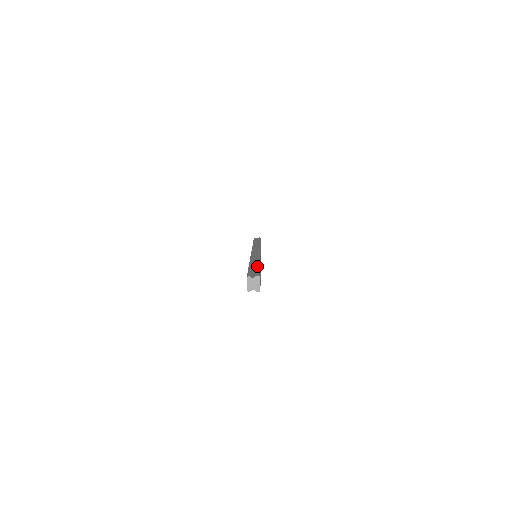
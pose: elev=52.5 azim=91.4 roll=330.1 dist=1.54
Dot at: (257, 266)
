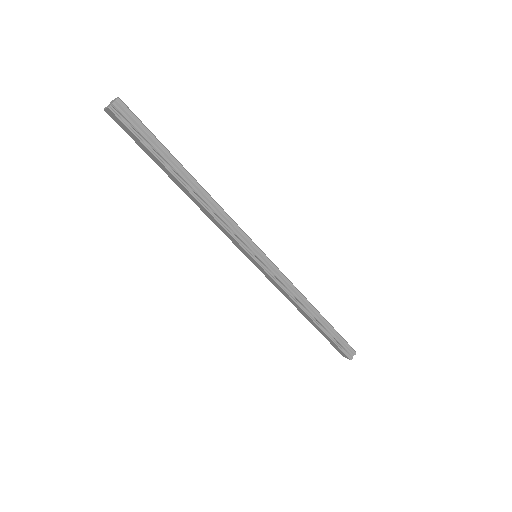
Dot at: occluded
